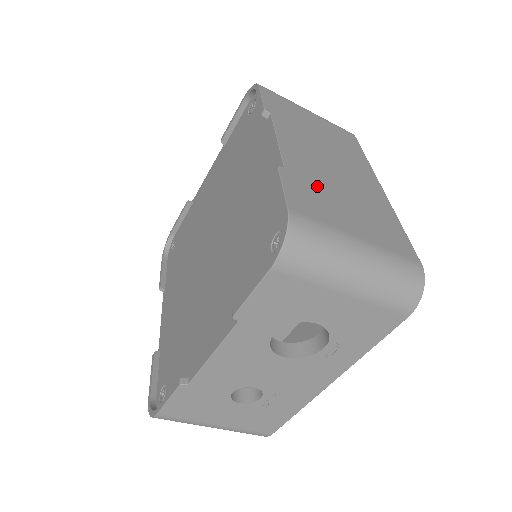
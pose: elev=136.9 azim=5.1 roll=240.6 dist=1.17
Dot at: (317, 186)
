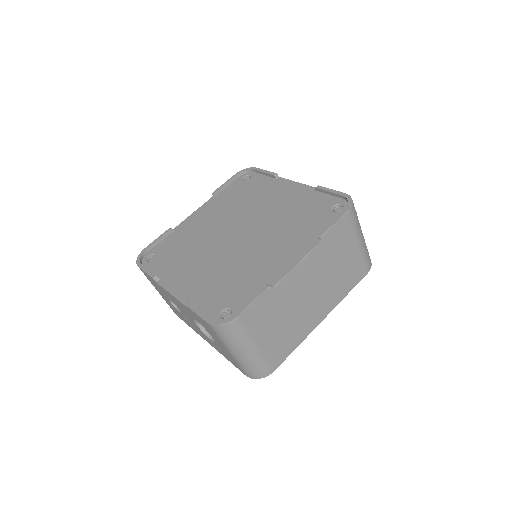
Dot at: (277, 306)
